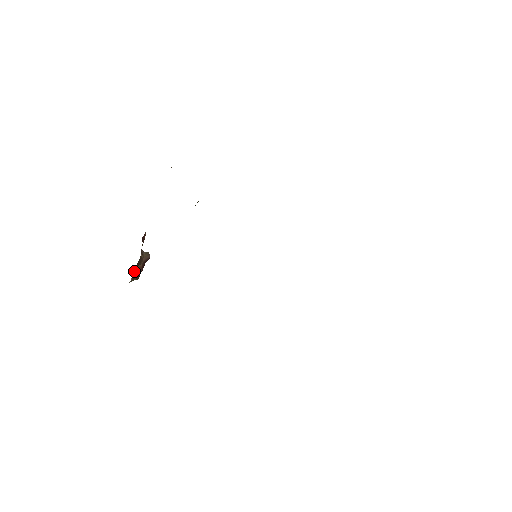
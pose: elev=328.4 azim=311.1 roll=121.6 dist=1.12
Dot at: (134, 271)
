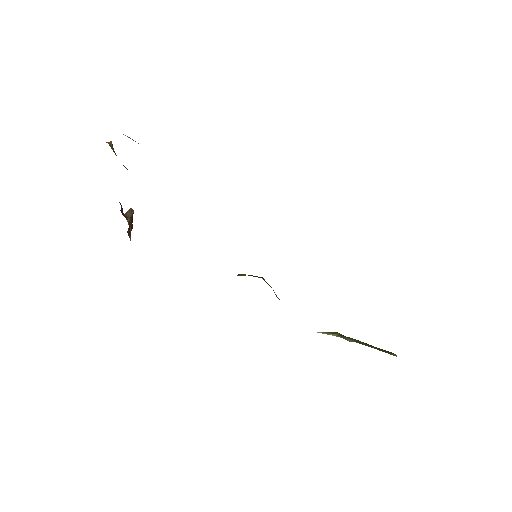
Dot at: (128, 231)
